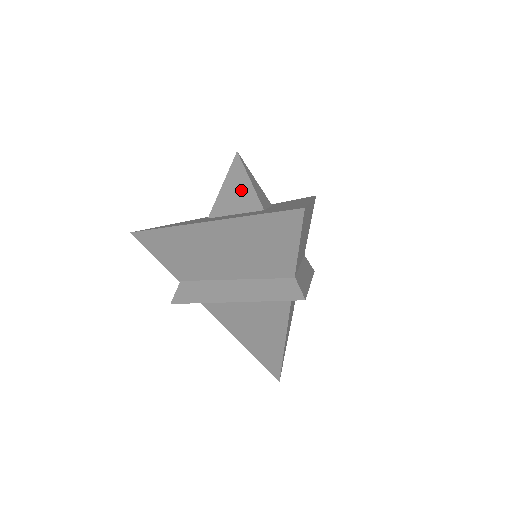
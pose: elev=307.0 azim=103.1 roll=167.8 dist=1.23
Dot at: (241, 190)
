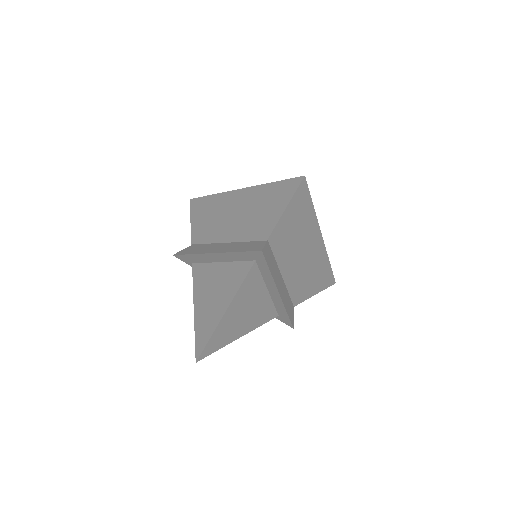
Dot at: occluded
